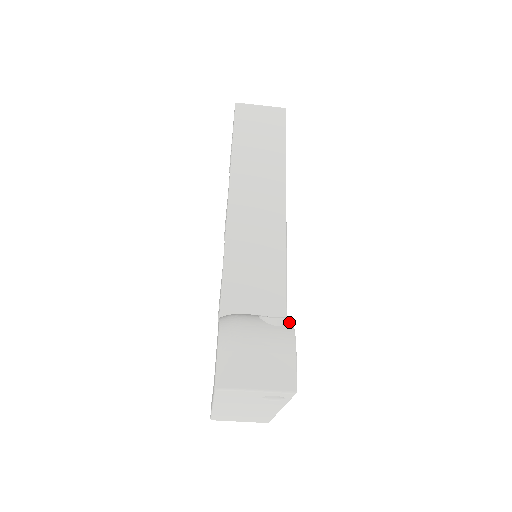
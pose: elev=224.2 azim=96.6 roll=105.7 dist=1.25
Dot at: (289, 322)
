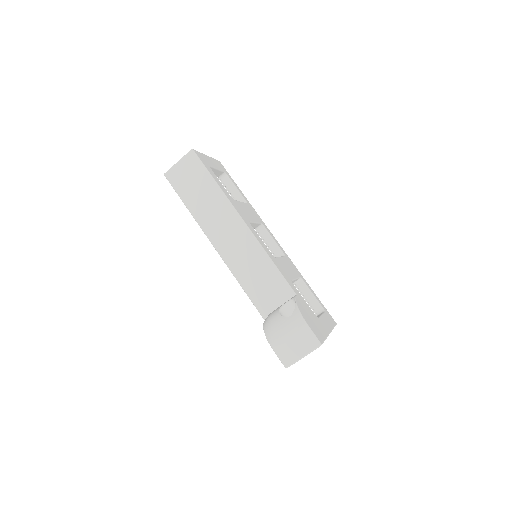
Dot at: (295, 307)
